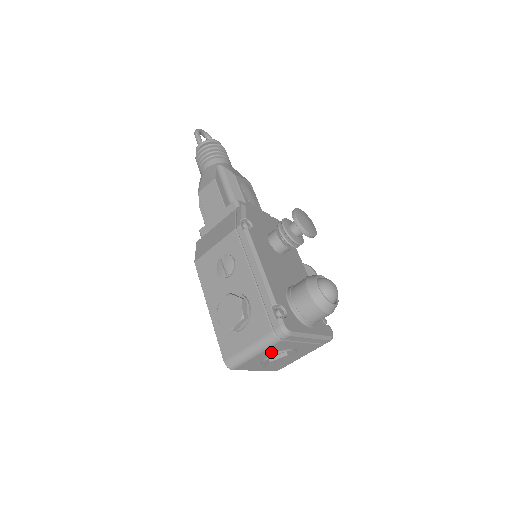
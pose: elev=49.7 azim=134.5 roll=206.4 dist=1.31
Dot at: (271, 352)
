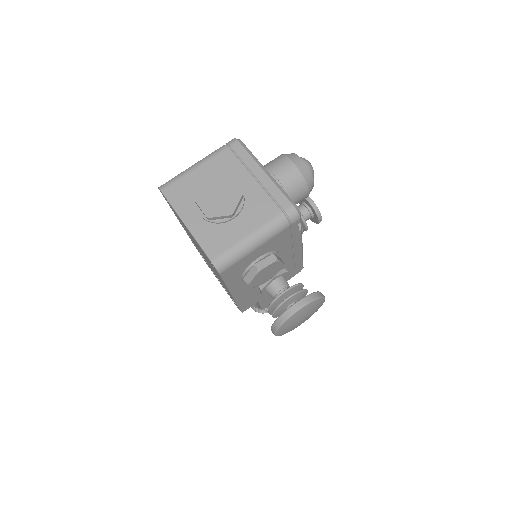
Dot at: (213, 174)
